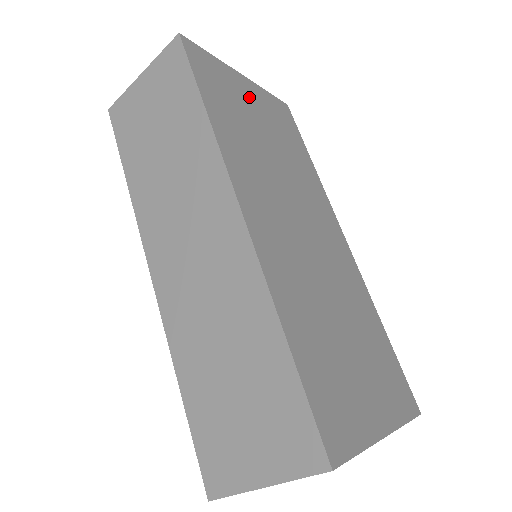
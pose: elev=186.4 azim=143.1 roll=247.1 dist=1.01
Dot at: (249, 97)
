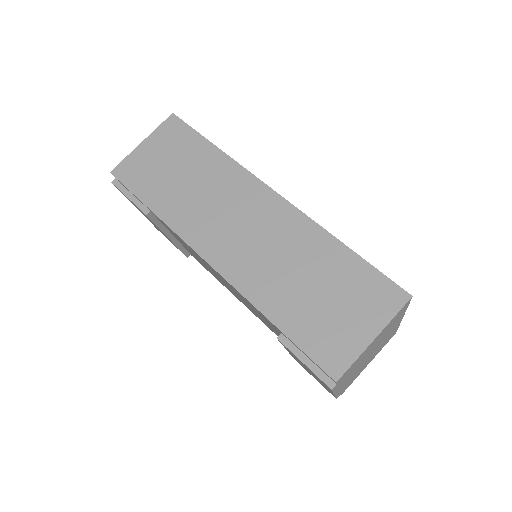
Dot at: occluded
